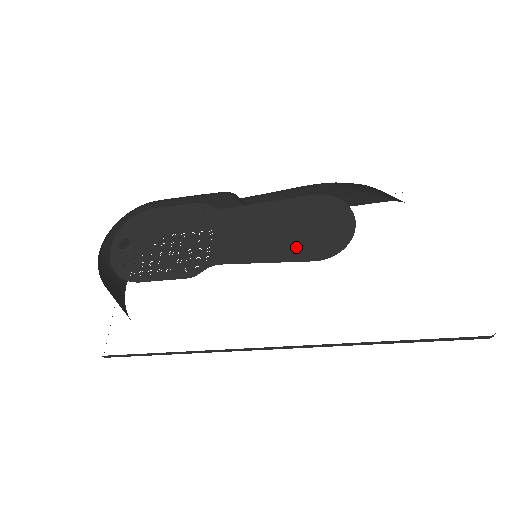
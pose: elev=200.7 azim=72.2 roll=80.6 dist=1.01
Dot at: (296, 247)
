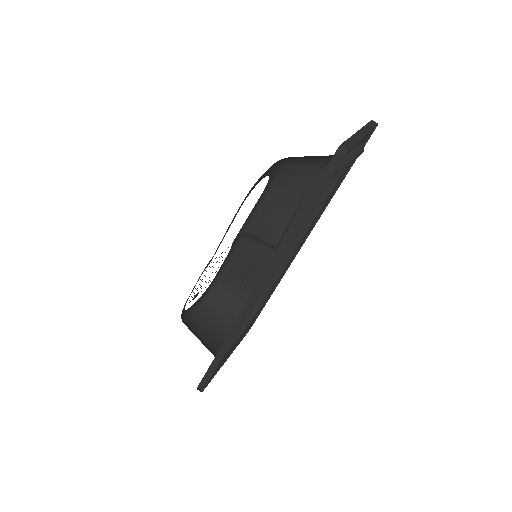
Dot at: occluded
